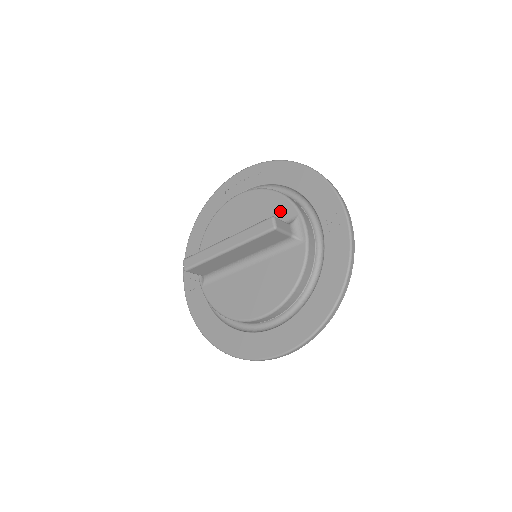
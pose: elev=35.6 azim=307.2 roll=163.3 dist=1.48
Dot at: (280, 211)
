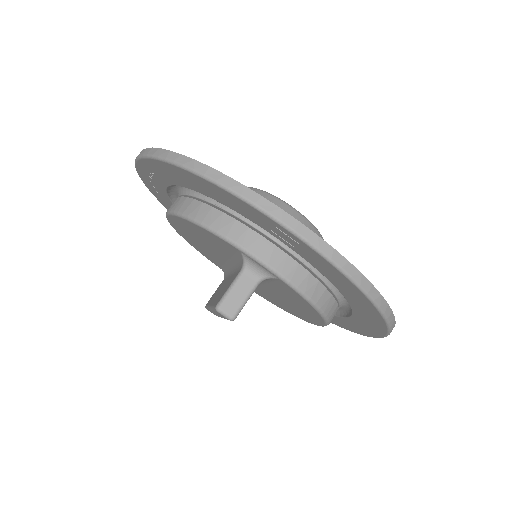
Dot at: (219, 243)
